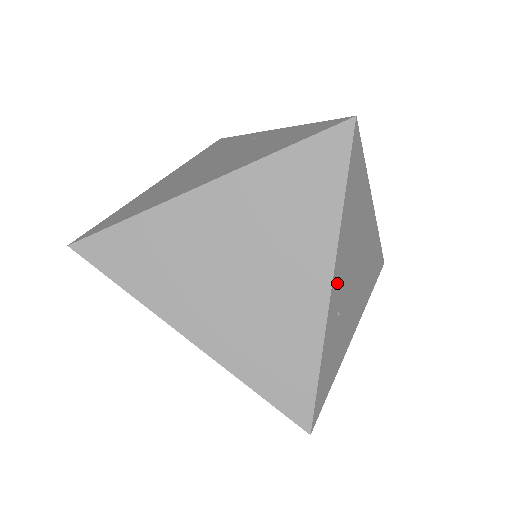
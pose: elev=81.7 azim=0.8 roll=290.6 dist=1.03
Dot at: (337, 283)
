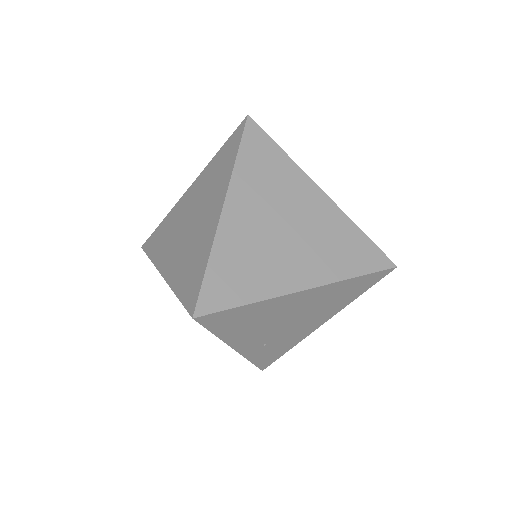
Dot at: (246, 345)
